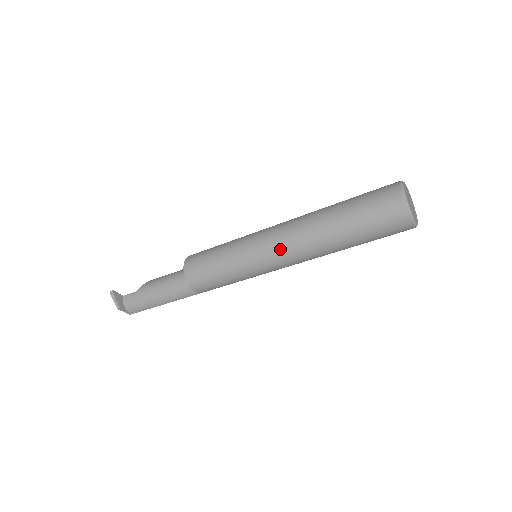
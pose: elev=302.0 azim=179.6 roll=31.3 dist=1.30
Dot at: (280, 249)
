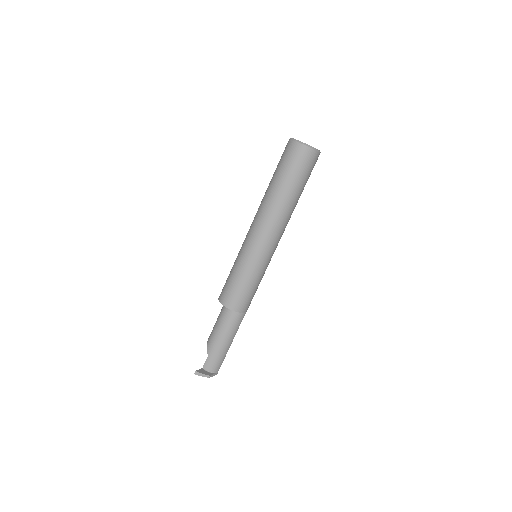
Dot at: (269, 235)
